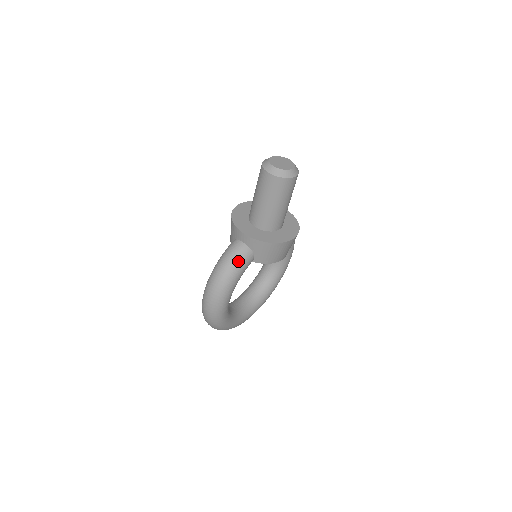
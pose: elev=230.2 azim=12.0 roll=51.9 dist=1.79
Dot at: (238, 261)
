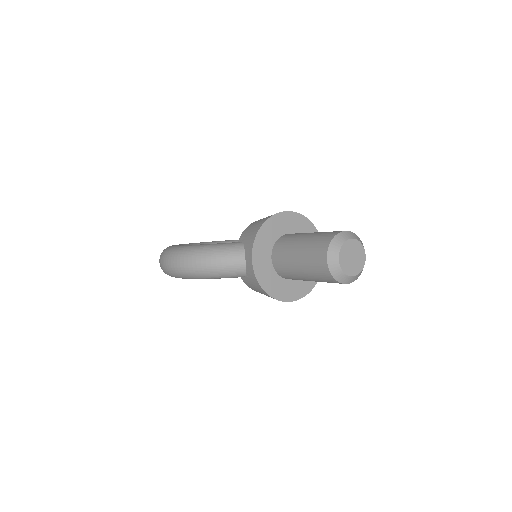
Dot at: (223, 272)
